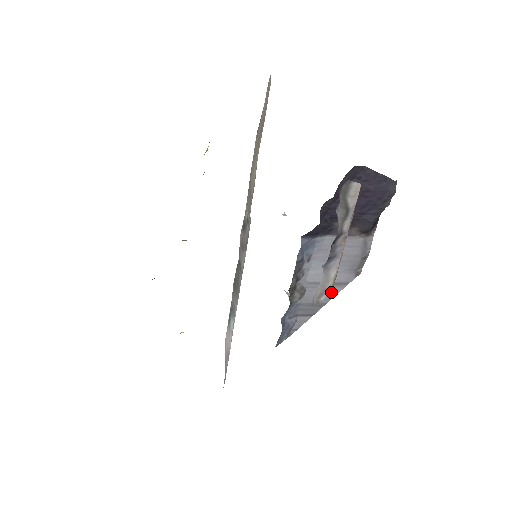
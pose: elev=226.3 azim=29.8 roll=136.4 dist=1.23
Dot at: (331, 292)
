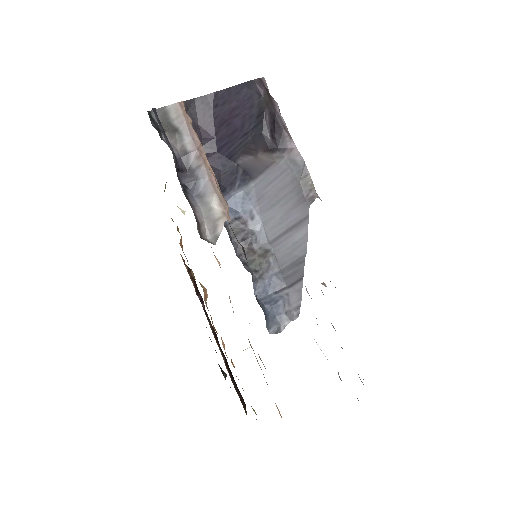
Dot at: (300, 238)
